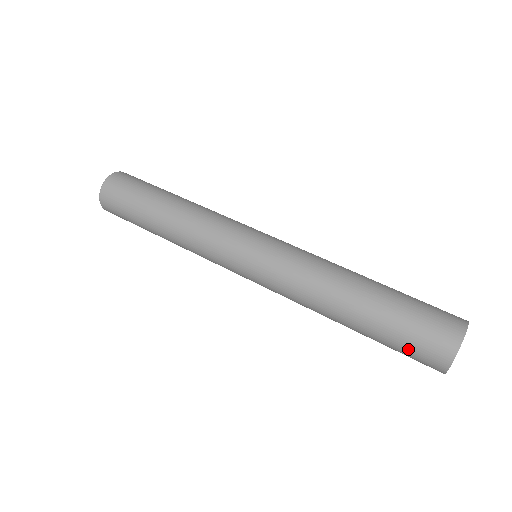
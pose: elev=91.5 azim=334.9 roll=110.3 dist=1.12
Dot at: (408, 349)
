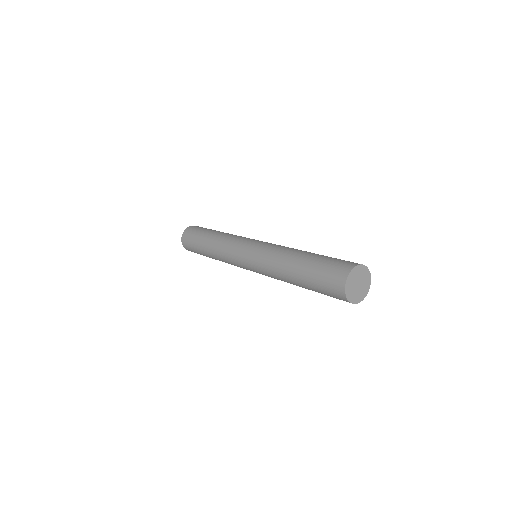
Dot at: (324, 279)
